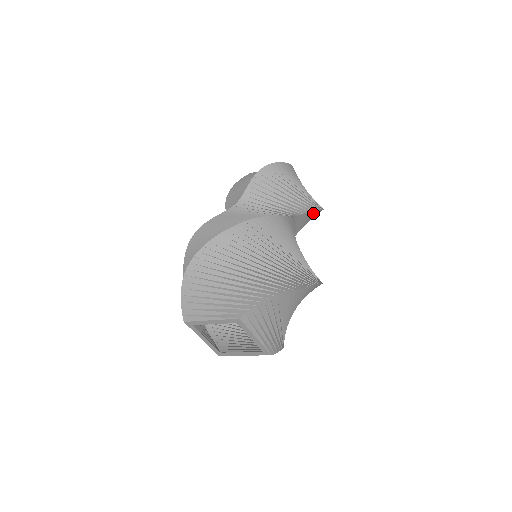
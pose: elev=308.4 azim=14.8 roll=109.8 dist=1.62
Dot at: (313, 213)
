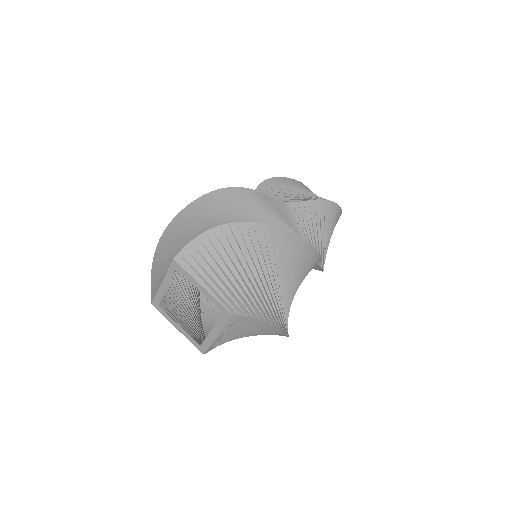
Dot at: (318, 268)
